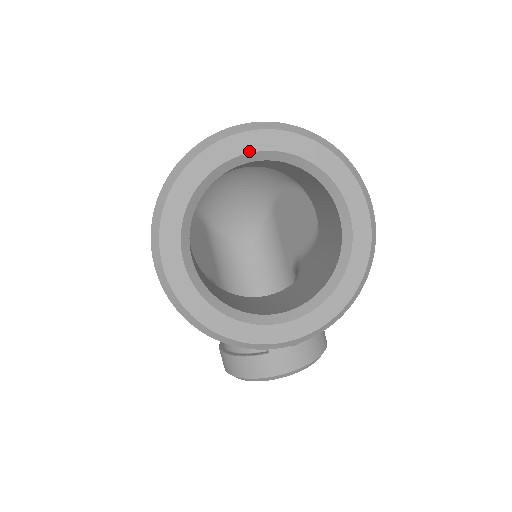
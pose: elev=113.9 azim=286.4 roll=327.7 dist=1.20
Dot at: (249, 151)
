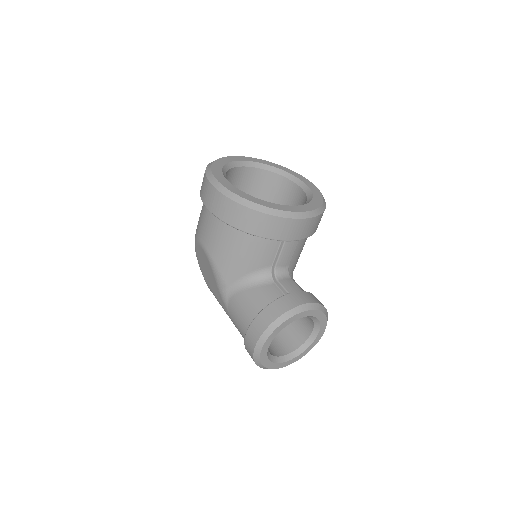
Dot at: (245, 160)
